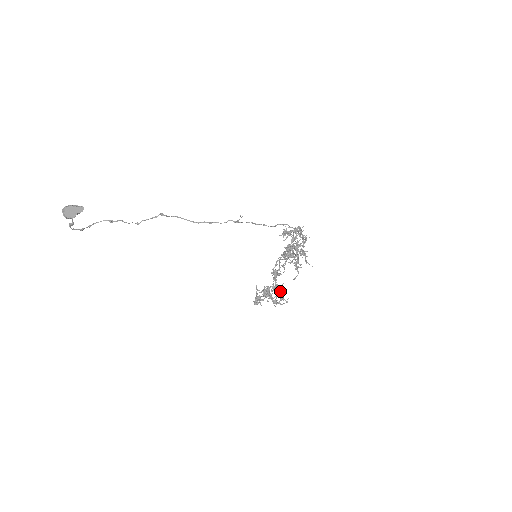
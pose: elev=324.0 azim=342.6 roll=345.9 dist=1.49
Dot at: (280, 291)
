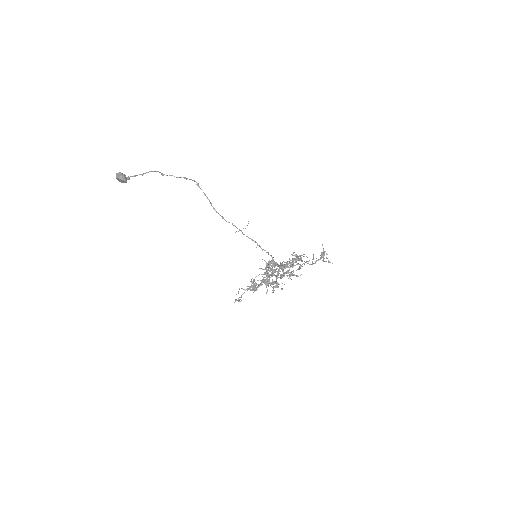
Dot at: (273, 284)
